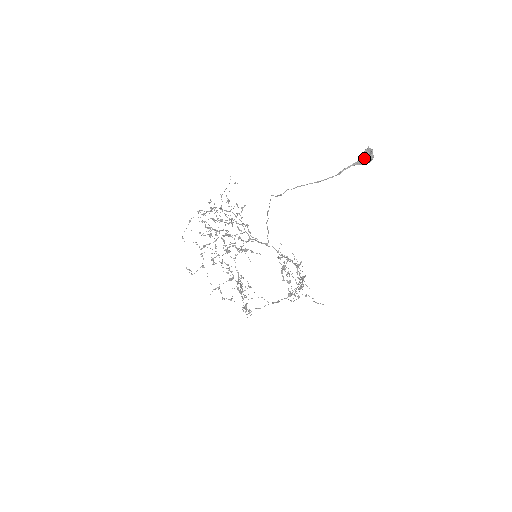
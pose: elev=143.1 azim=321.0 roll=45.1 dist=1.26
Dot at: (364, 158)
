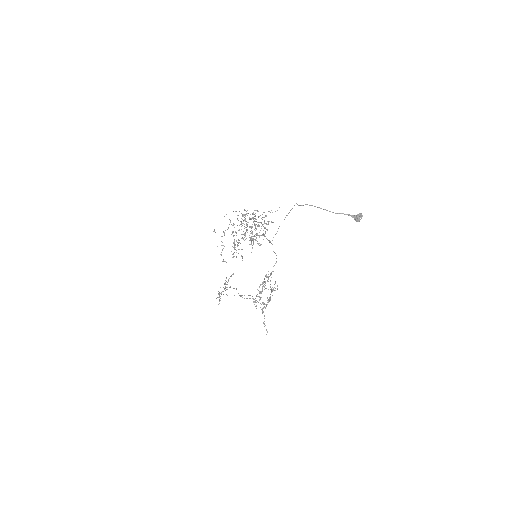
Dot at: (356, 216)
